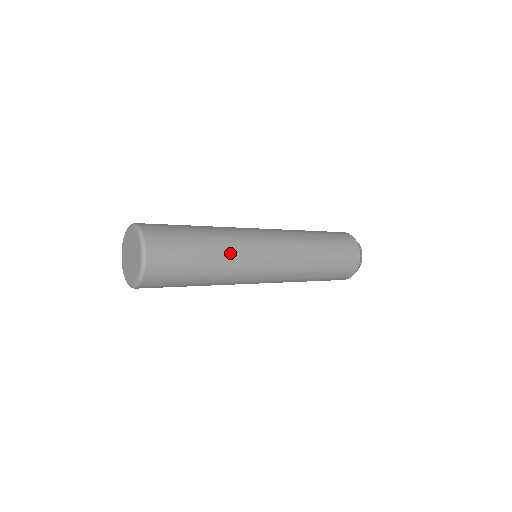
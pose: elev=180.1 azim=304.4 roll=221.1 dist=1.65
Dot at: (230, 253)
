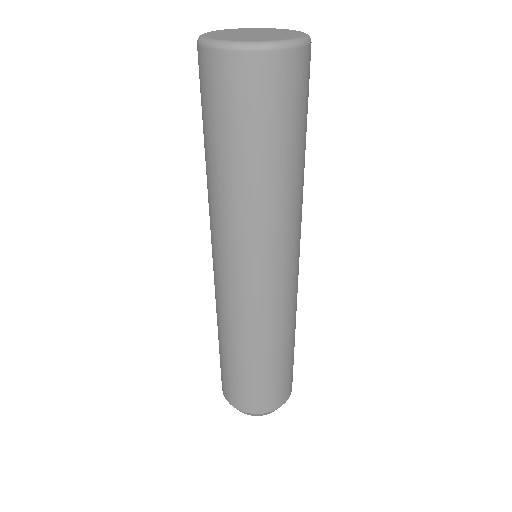
Dot at: (294, 201)
